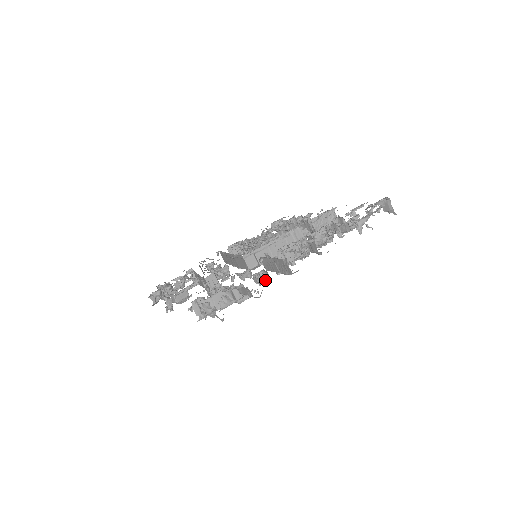
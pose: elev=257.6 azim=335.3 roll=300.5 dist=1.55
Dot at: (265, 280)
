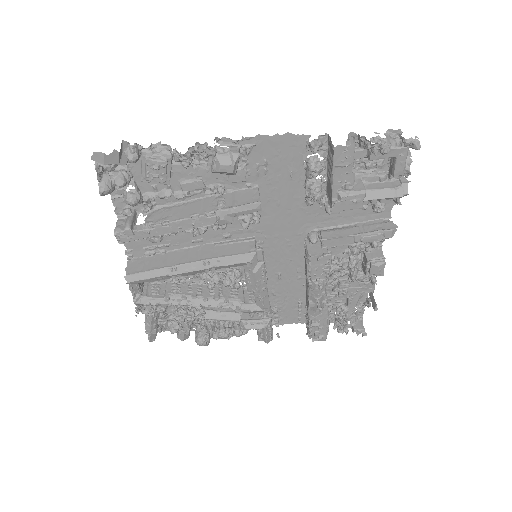
Dot at: occluded
